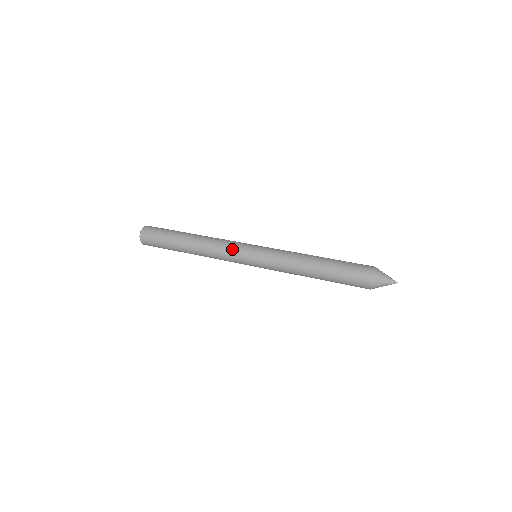
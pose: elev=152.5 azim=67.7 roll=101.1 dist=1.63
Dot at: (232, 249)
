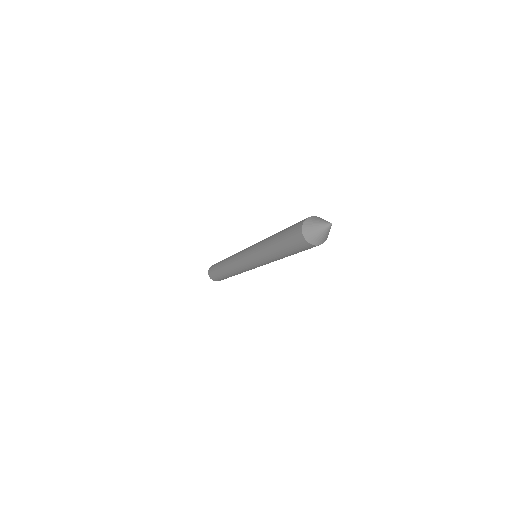
Dot at: (242, 250)
